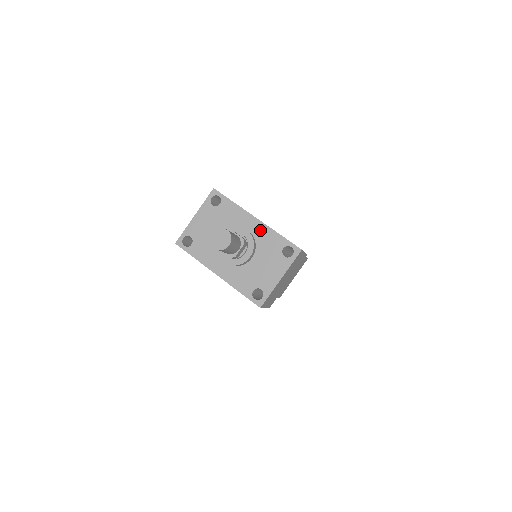
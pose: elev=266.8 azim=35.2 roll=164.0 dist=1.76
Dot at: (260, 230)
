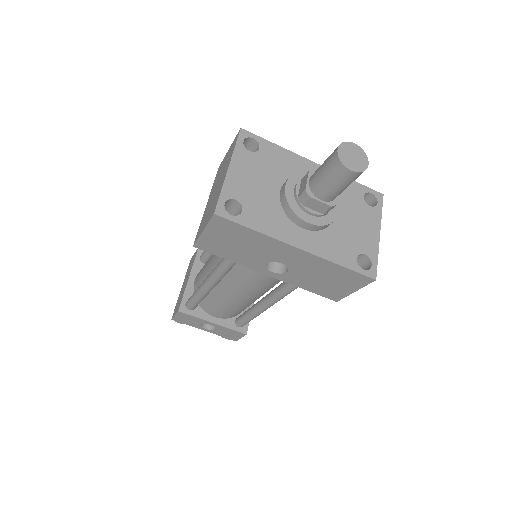
Dot at: occluded
